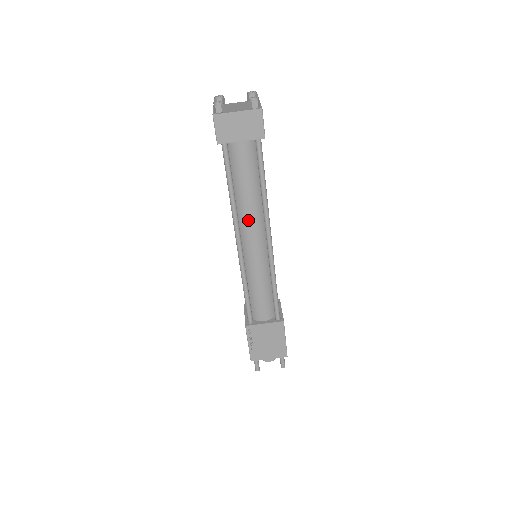
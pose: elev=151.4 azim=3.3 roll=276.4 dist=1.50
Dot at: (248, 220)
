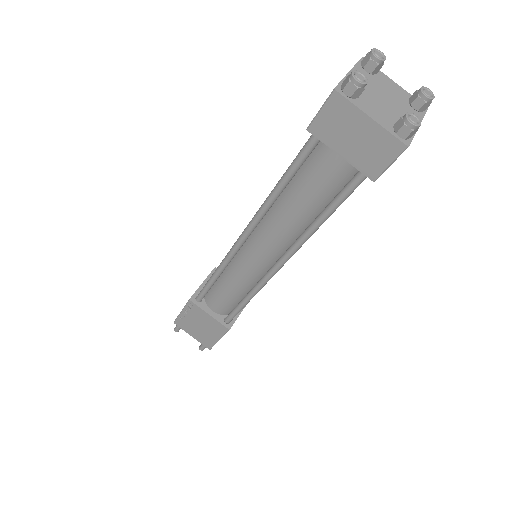
Dot at: (272, 230)
